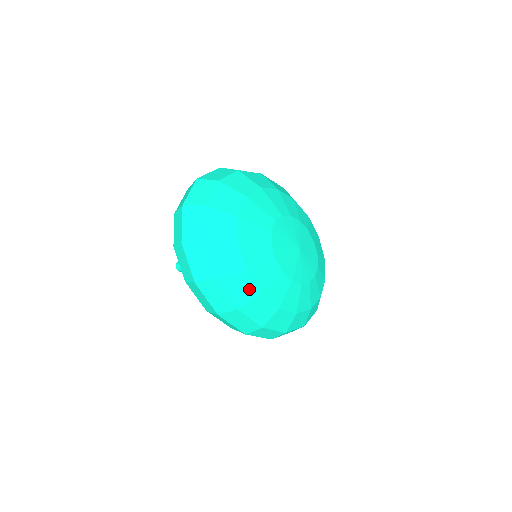
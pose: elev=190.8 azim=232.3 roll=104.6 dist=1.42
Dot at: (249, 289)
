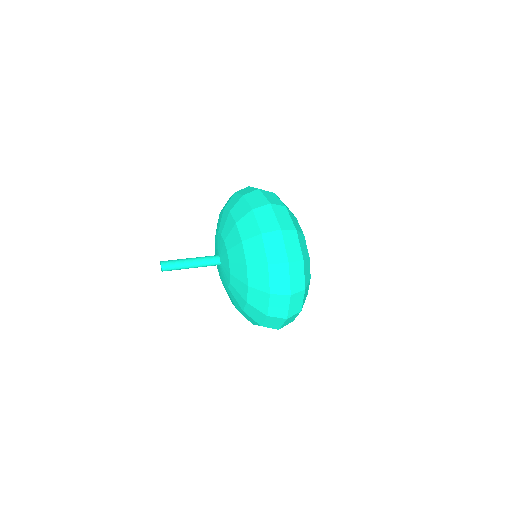
Dot at: occluded
